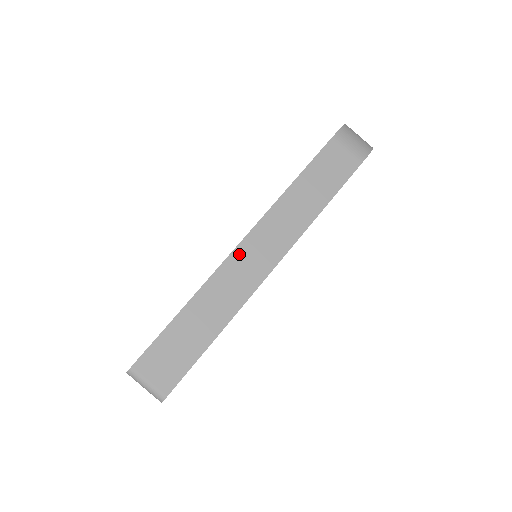
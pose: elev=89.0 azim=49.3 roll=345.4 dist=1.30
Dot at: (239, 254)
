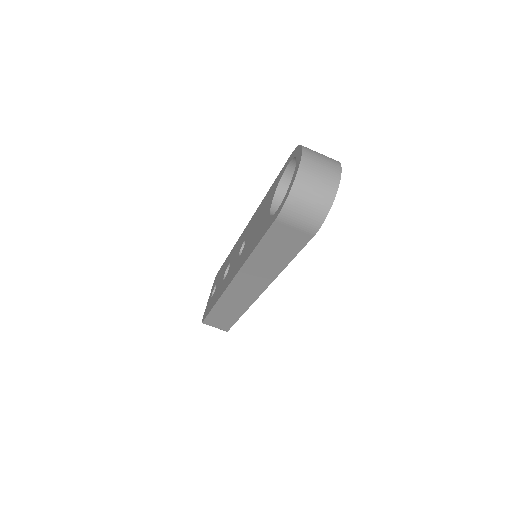
Dot at: (233, 288)
